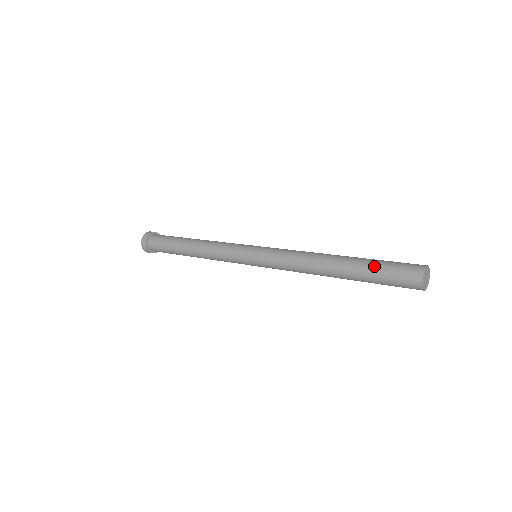
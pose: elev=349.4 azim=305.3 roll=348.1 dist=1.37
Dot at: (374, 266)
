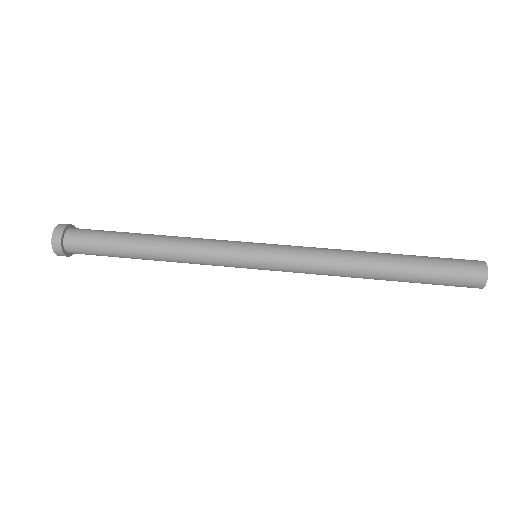
Dot at: (429, 261)
